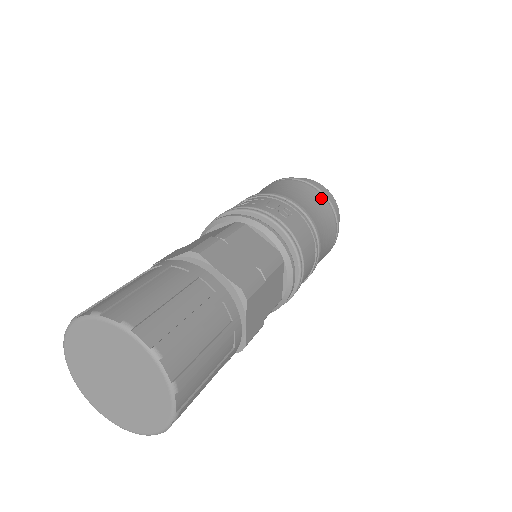
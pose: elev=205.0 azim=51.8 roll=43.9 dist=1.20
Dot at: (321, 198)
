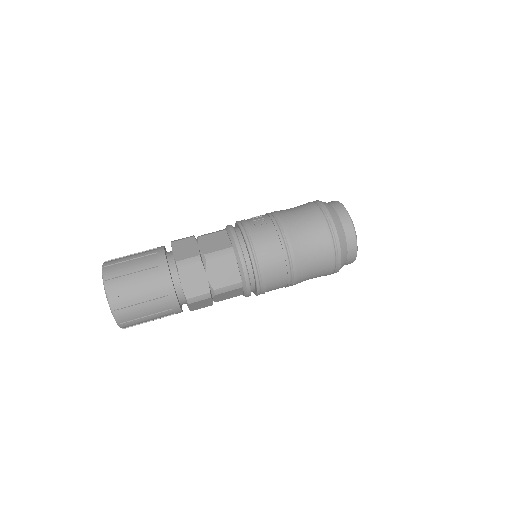
Dot at: (317, 214)
